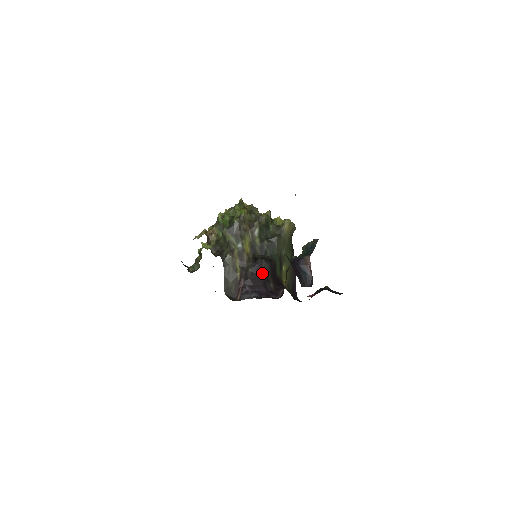
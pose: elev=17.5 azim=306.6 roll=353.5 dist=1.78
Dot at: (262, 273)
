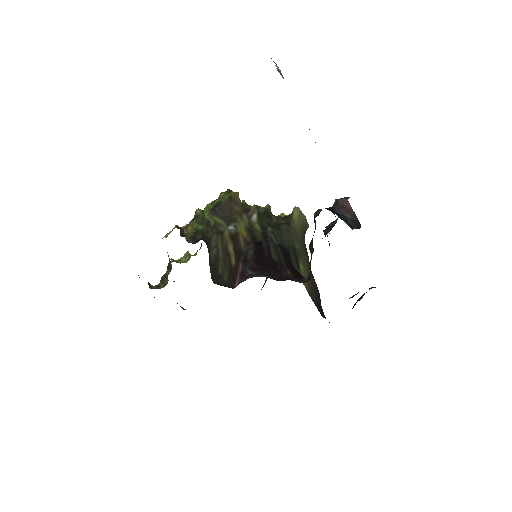
Dot at: (271, 256)
